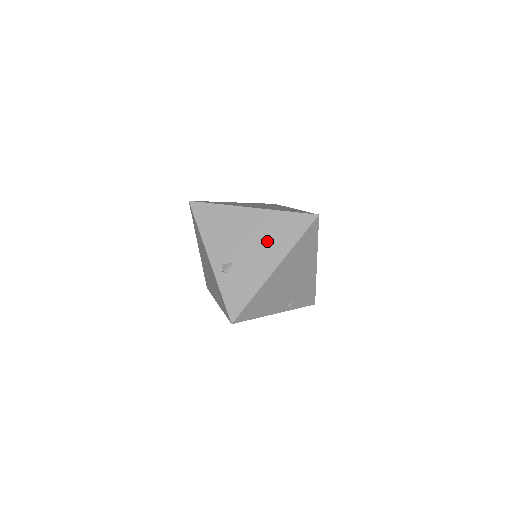
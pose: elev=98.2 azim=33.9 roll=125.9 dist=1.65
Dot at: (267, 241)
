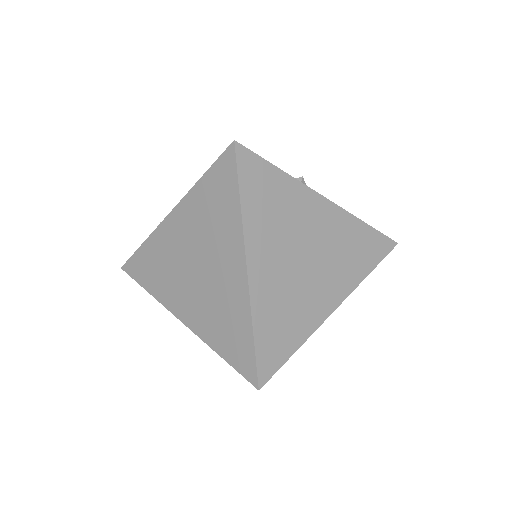
Dot at: occluded
